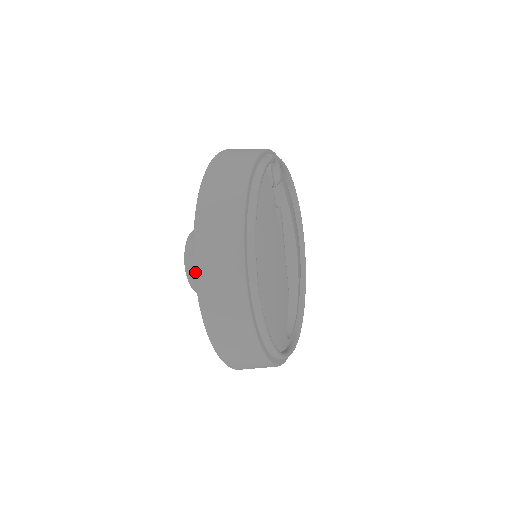
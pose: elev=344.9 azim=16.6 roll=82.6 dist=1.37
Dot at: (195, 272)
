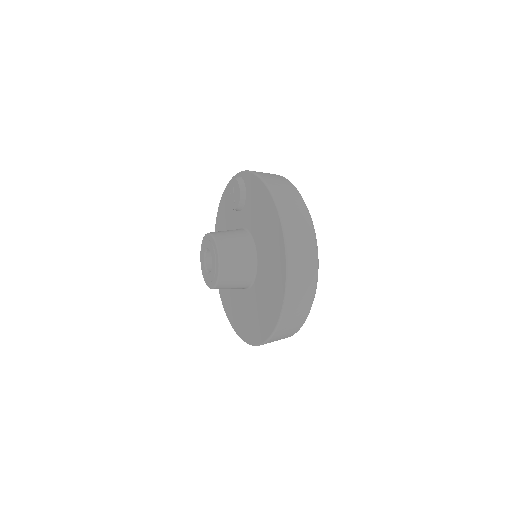
Dot at: (285, 235)
